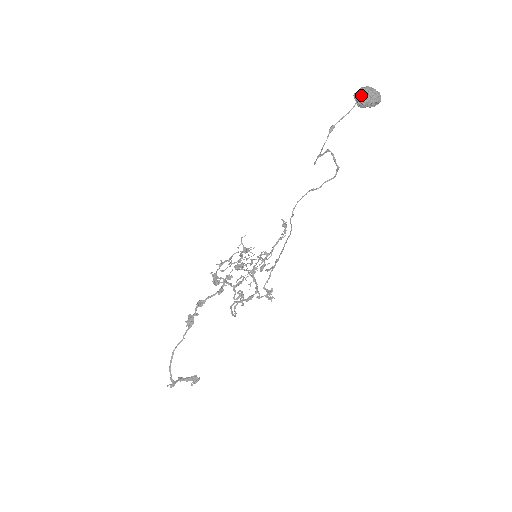
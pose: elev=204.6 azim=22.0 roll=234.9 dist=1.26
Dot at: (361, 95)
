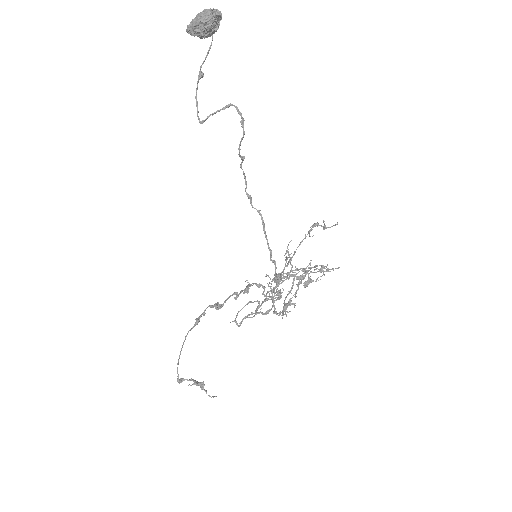
Dot at: (189, 25)
